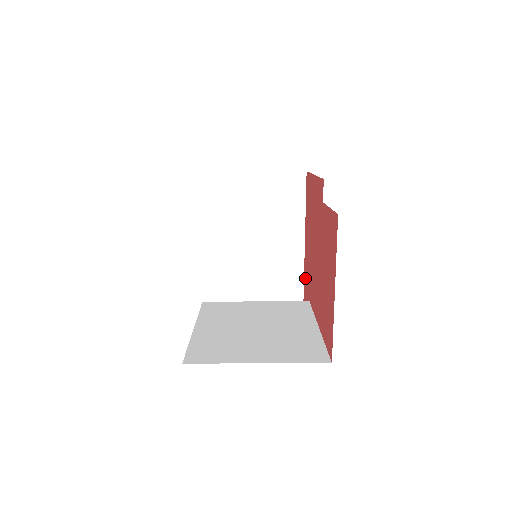
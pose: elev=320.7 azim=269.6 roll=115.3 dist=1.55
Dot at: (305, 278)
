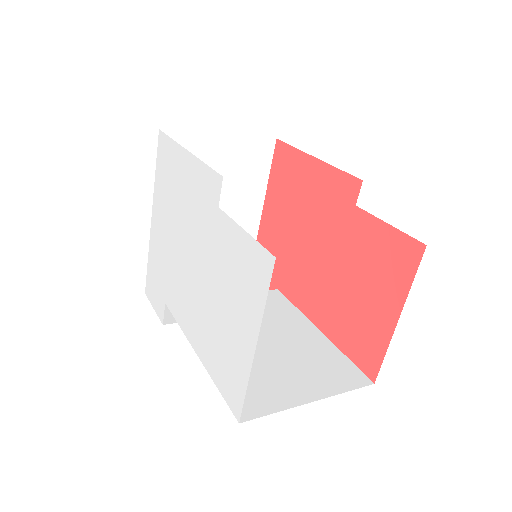
Dot at: occluded
